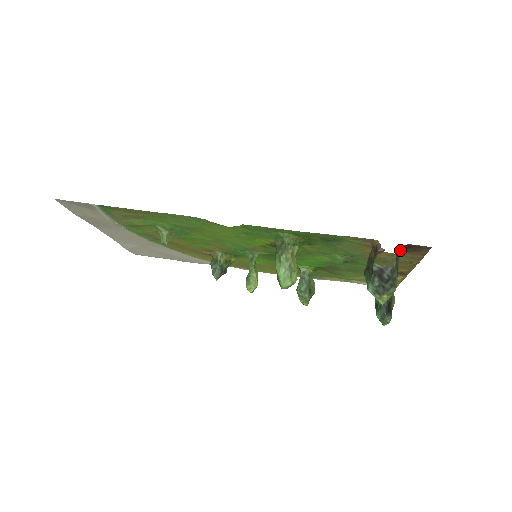
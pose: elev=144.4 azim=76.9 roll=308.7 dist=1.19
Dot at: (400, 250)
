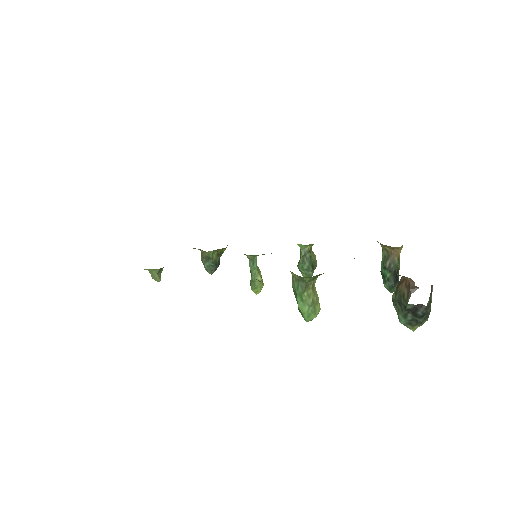
Dot at: occluded
